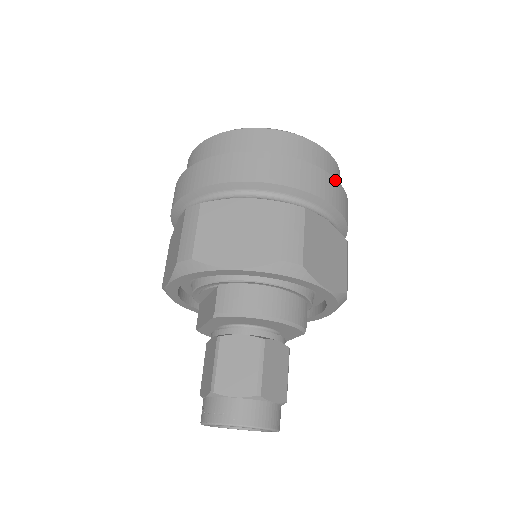
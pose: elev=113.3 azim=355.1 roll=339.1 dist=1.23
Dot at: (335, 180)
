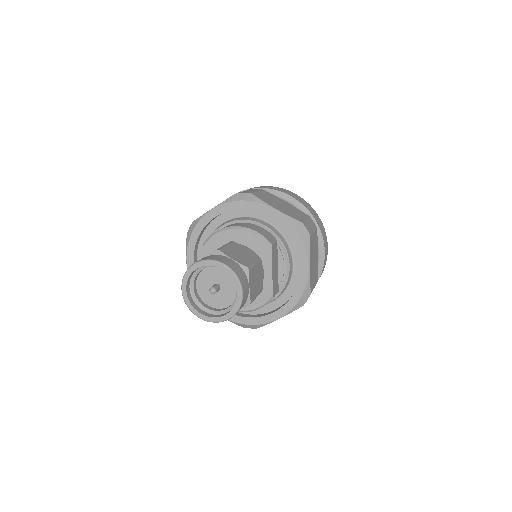
Dot at: (295, 194)
